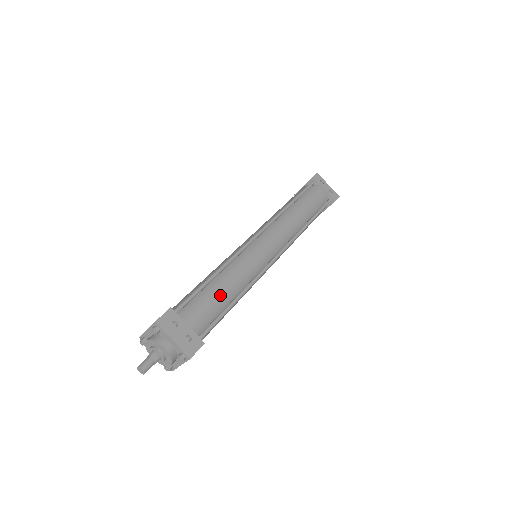
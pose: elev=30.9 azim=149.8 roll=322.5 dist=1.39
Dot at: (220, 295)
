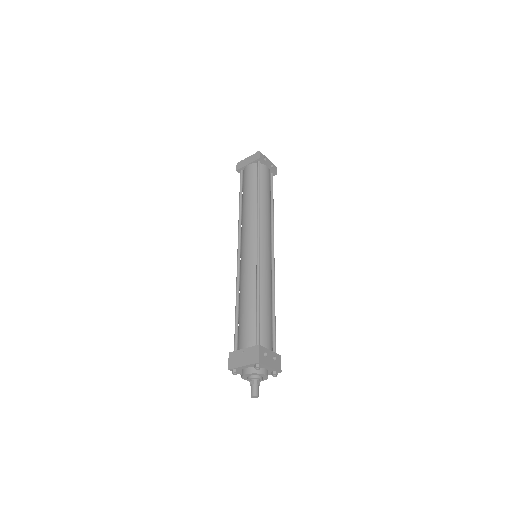
Dot at: (269, 312)
